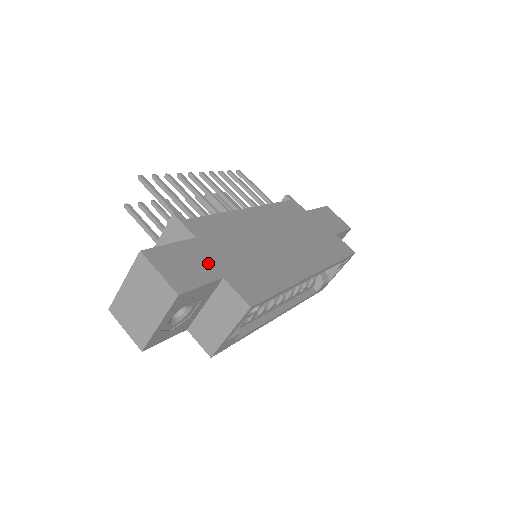
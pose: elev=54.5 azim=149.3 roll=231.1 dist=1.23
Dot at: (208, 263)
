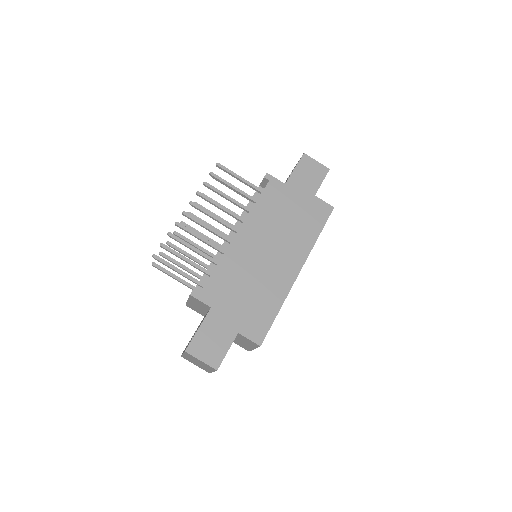
Dot at: (226, 327)
